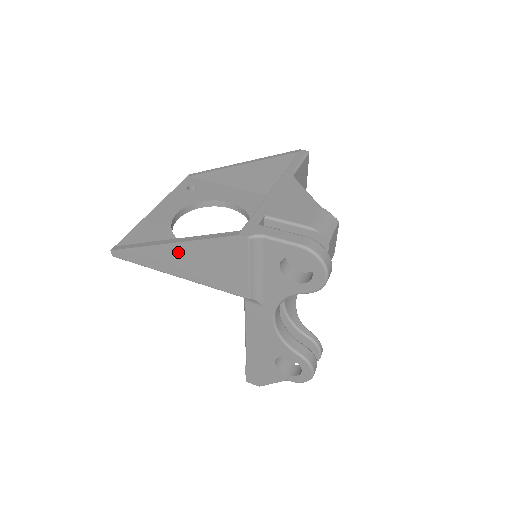
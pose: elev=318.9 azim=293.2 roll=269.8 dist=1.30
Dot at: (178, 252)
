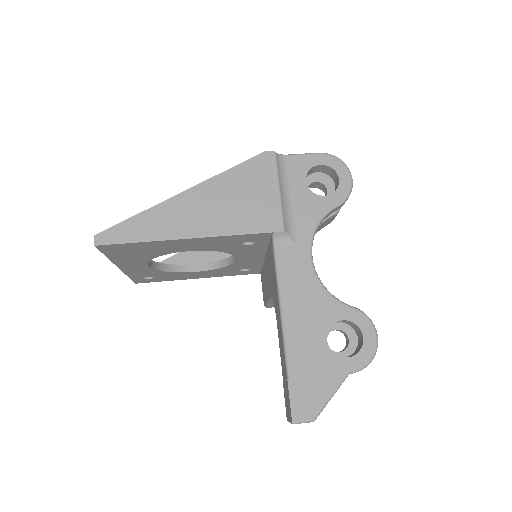
Dot at: (195, 199)
